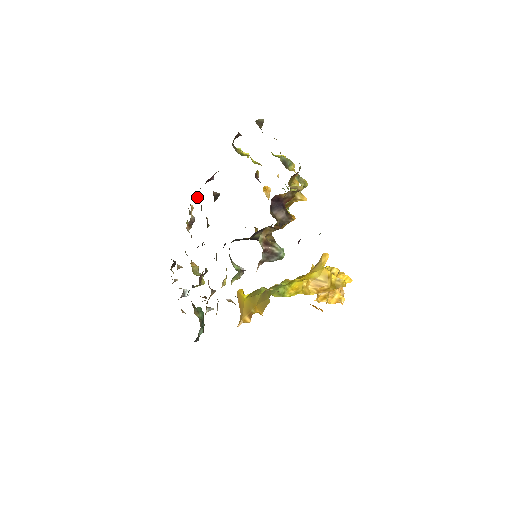
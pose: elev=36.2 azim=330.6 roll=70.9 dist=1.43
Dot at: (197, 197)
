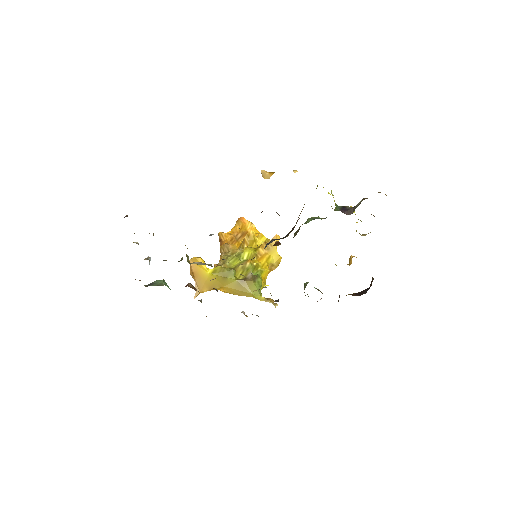
Dot at: occluded
